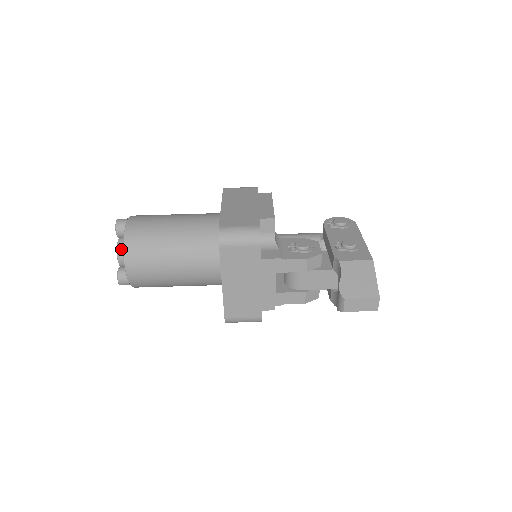
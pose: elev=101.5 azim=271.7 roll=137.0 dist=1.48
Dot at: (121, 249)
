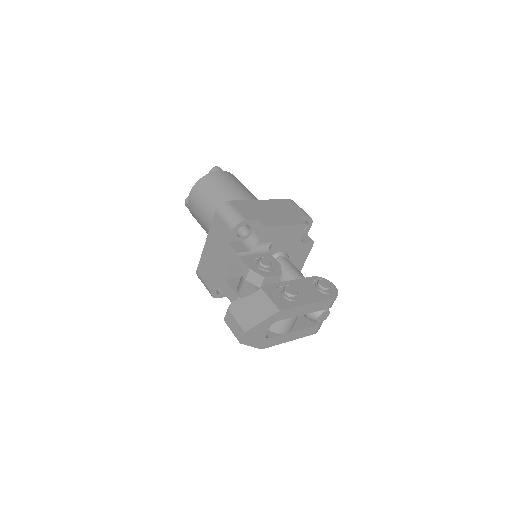
Dot at: occluded
